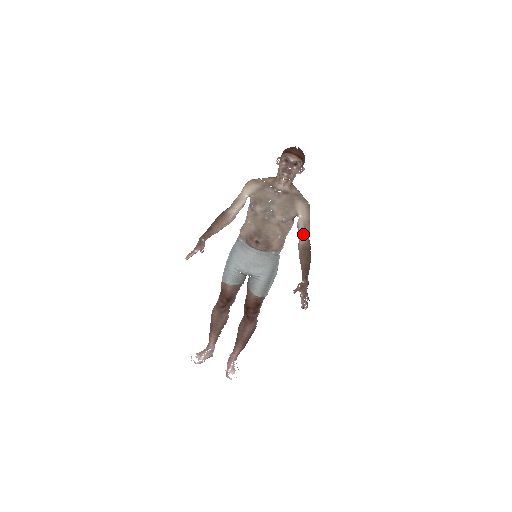
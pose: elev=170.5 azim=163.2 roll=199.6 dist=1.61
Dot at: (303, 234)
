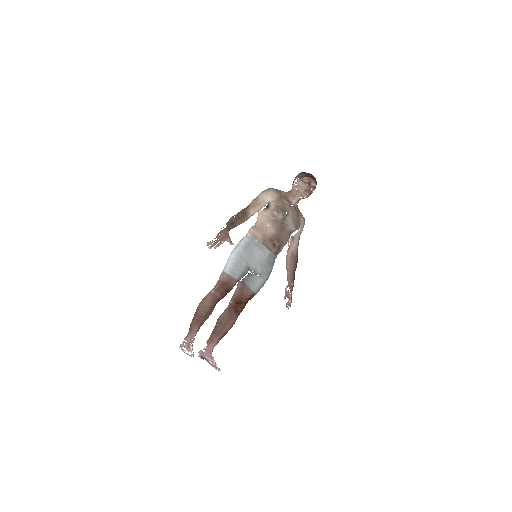
Dot at: (297, 245)
